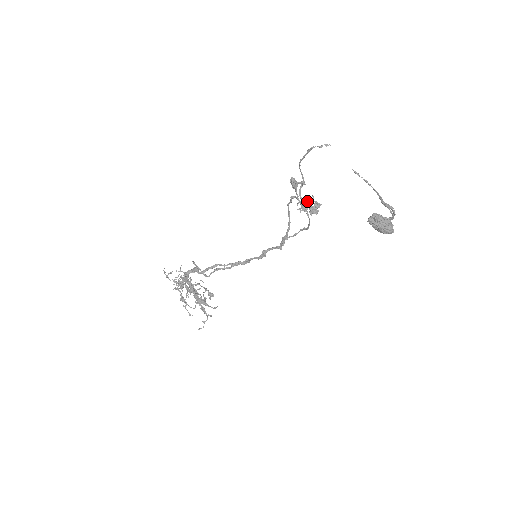
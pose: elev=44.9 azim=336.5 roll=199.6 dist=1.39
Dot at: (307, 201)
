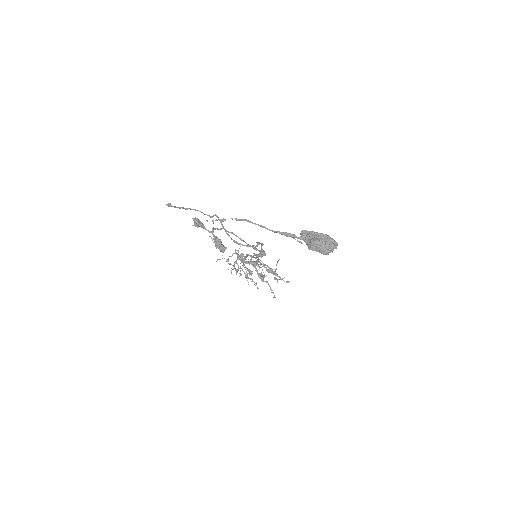
Dot at: (214, 238)
